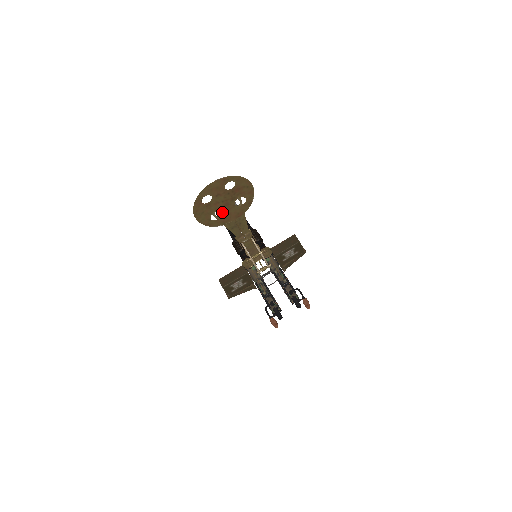
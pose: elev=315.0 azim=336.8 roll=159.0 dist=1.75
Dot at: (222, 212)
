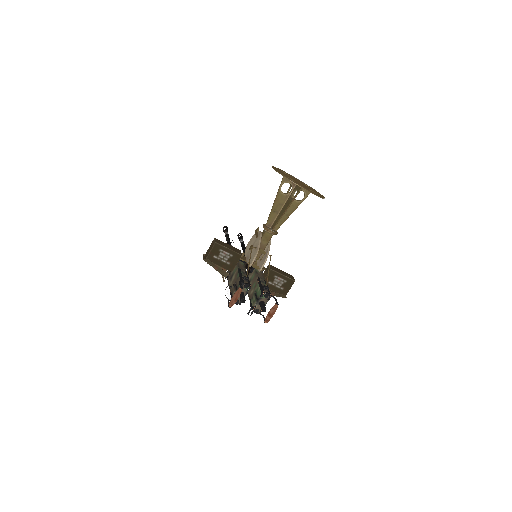
Dot at: (297, 182)
